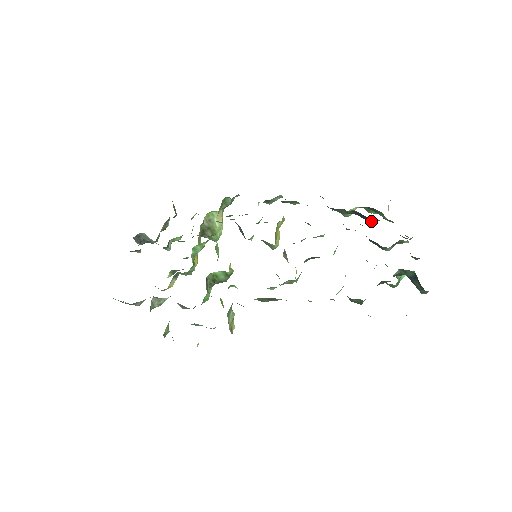
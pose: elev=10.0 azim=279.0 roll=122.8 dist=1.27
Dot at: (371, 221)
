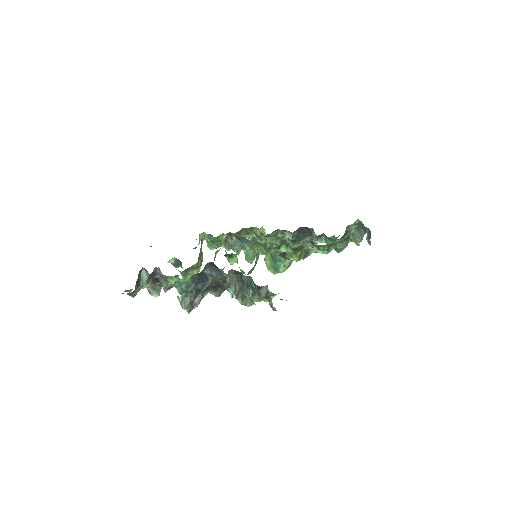
Dot at: occluded
